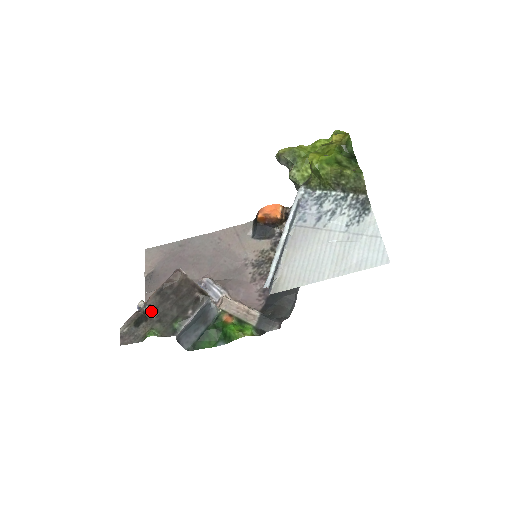
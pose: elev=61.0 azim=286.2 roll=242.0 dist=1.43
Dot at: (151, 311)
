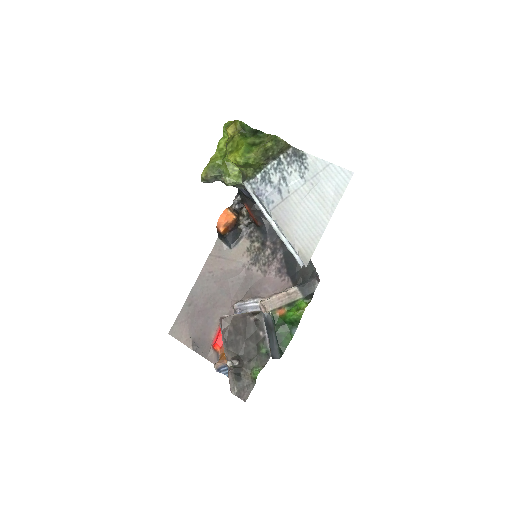
Dot at: (238, 361)
